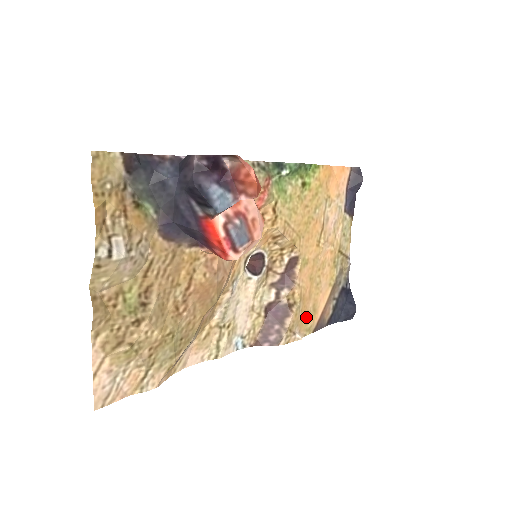
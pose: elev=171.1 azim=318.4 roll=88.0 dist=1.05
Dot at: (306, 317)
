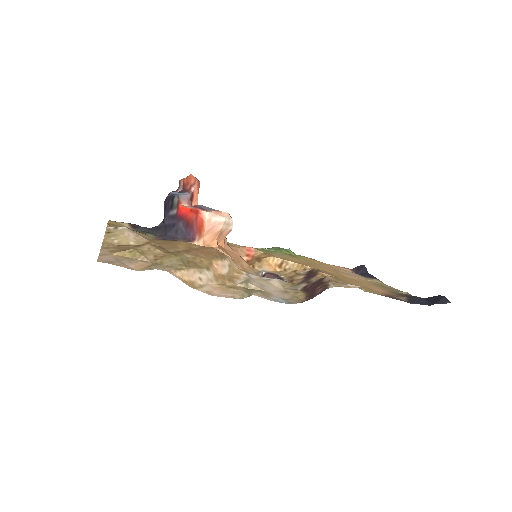
Dot at: occluded
